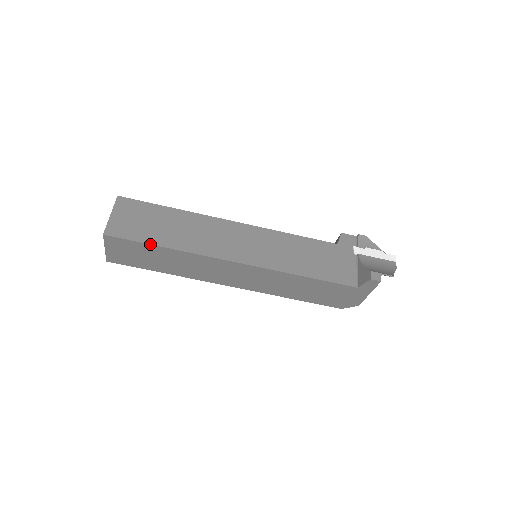
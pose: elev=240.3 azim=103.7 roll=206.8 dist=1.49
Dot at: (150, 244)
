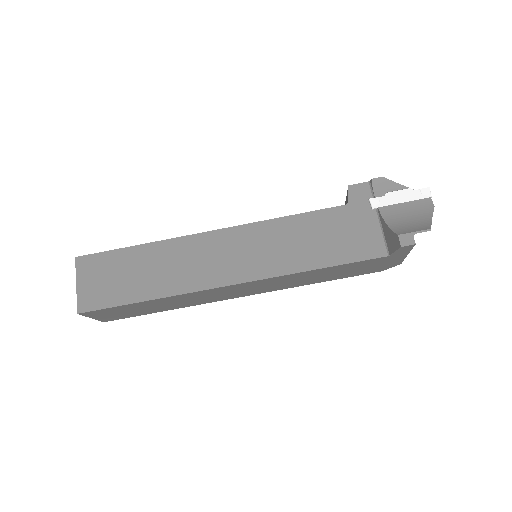
Dot at: (130, 304)
